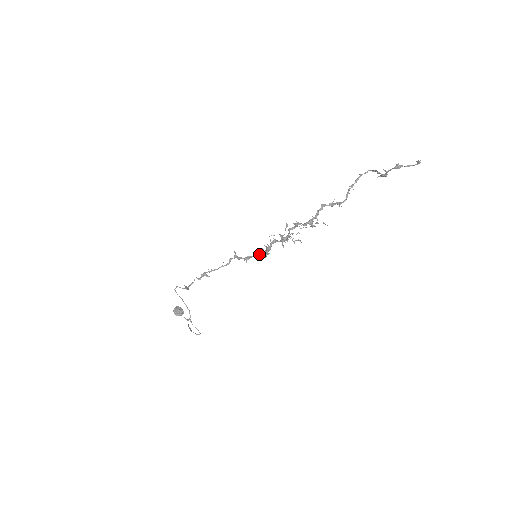
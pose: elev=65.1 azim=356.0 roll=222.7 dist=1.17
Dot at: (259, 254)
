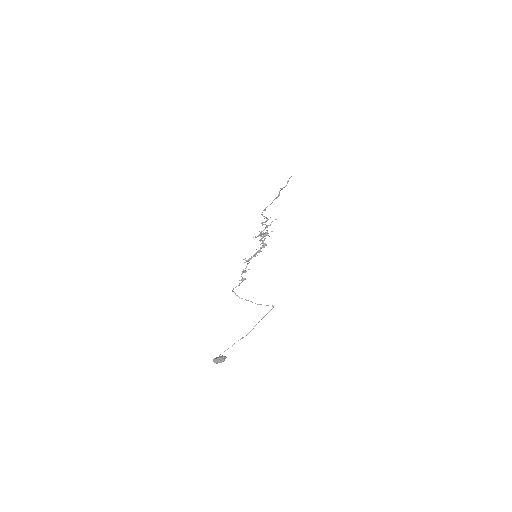
Dot at: (258, 251)
